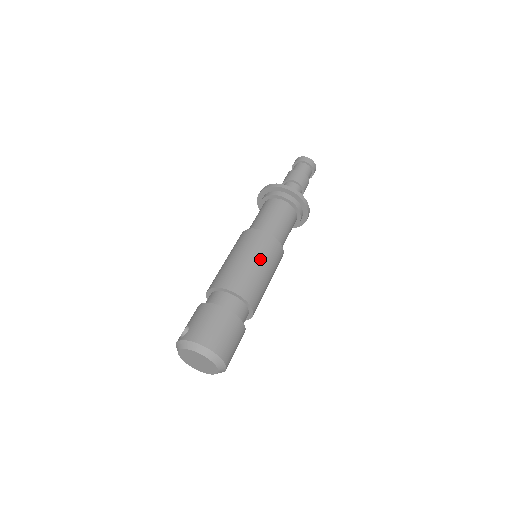
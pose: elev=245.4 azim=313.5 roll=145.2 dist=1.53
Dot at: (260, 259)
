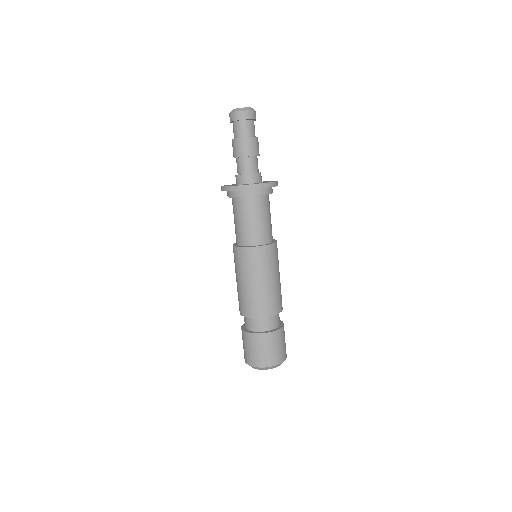
Dot at: (253, 277)
